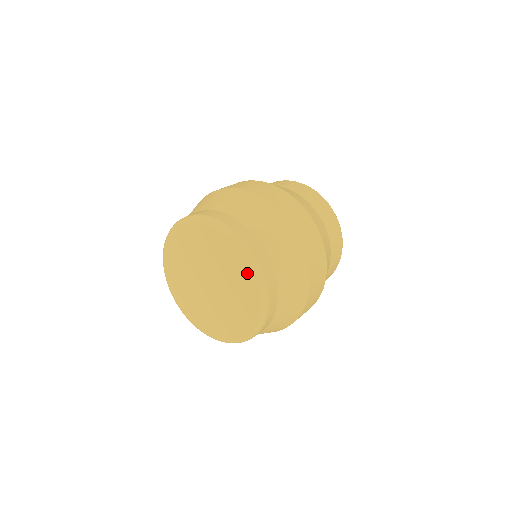
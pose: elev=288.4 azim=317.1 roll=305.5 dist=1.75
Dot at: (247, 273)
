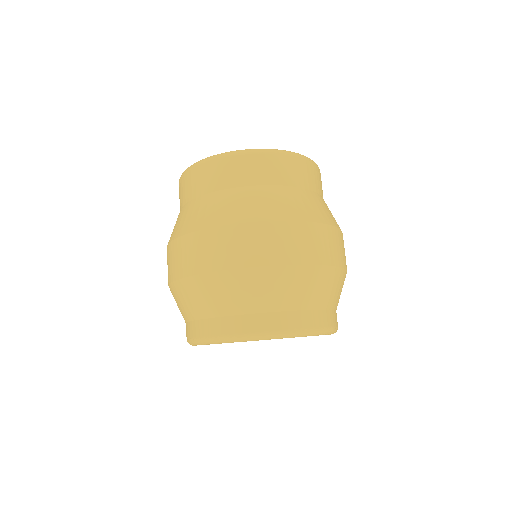
Dot at: occluded
